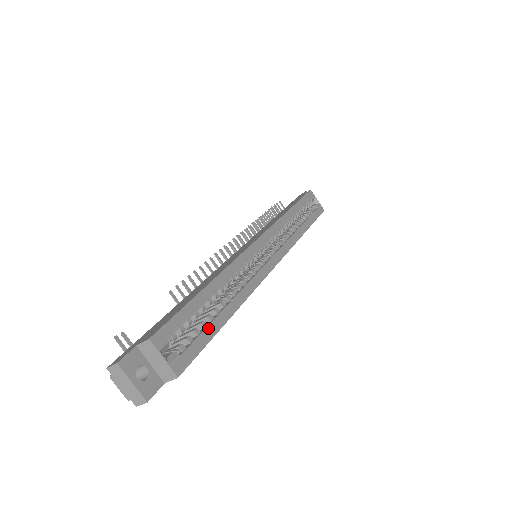
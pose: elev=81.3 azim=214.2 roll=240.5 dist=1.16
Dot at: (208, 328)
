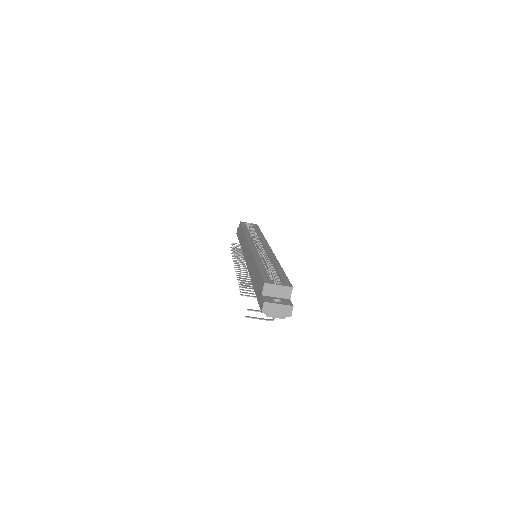
Dot at: (279, 272)
